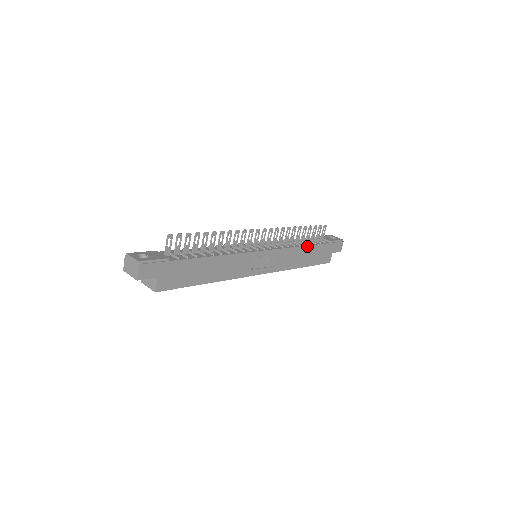
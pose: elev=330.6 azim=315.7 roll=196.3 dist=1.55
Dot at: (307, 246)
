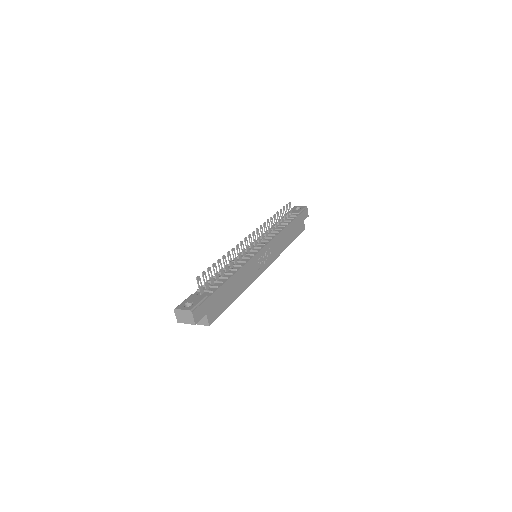
Dot at: (286, 227)
